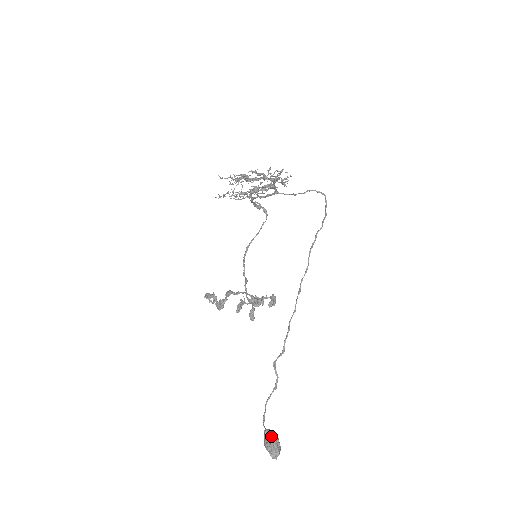
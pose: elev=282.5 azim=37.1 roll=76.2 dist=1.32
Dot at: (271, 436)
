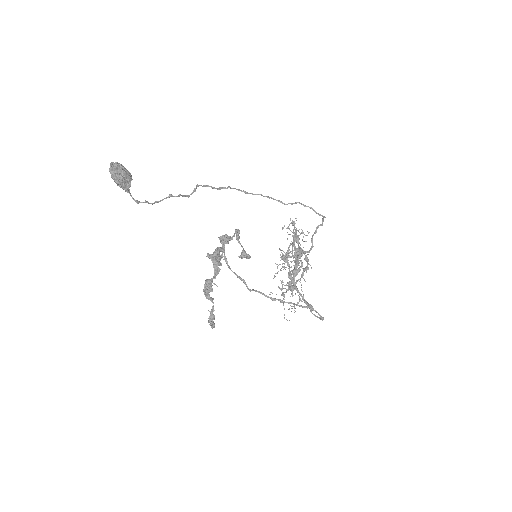
Dot at: occluded
